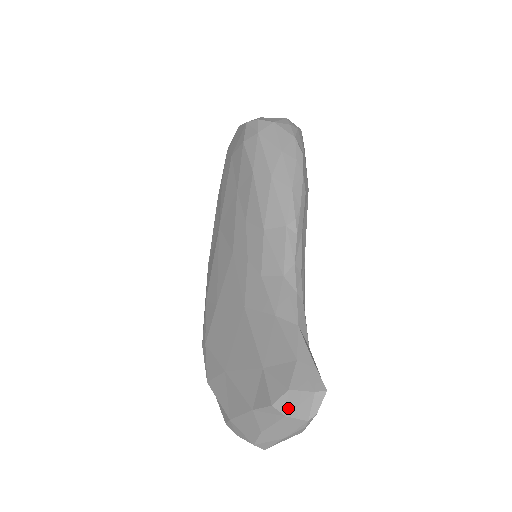
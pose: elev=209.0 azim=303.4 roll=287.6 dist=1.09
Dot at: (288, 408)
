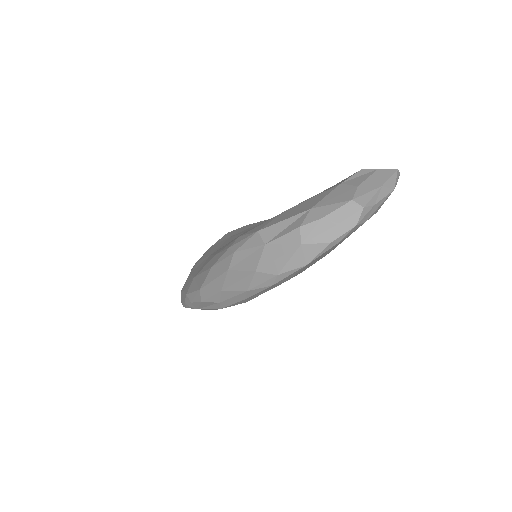
Dot at: (376, 169)
